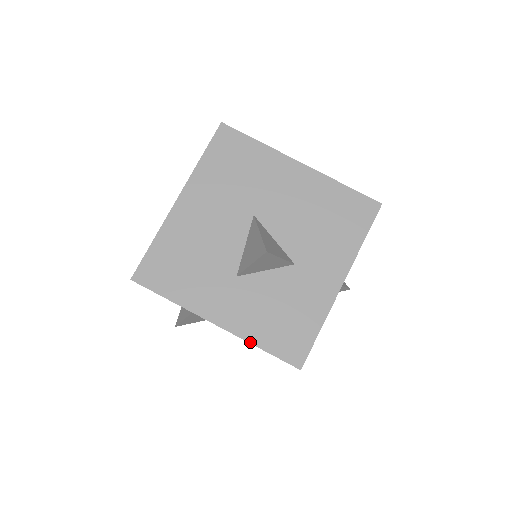
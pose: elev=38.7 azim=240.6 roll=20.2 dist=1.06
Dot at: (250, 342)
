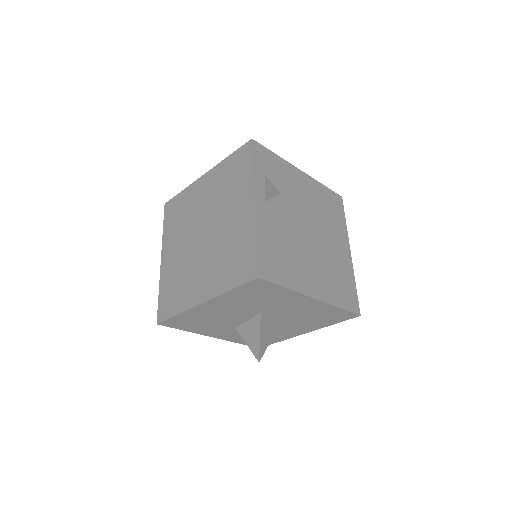
Dot at: occluded
